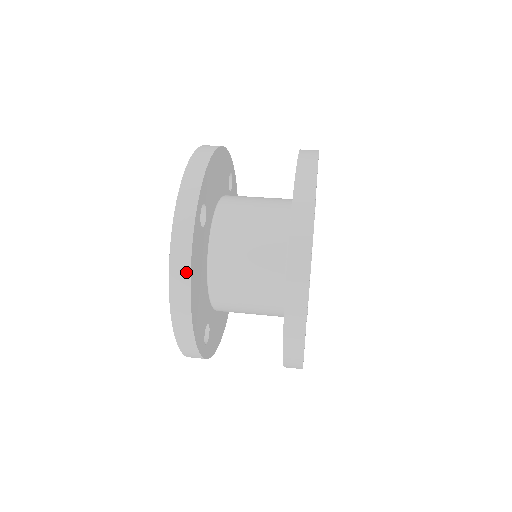
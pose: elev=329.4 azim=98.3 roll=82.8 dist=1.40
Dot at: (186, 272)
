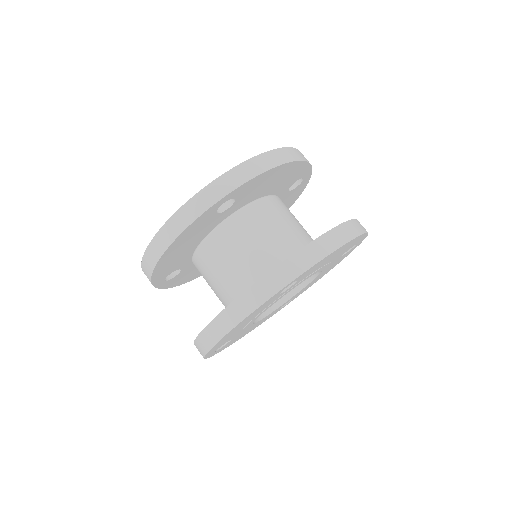
Dot at: occluded
